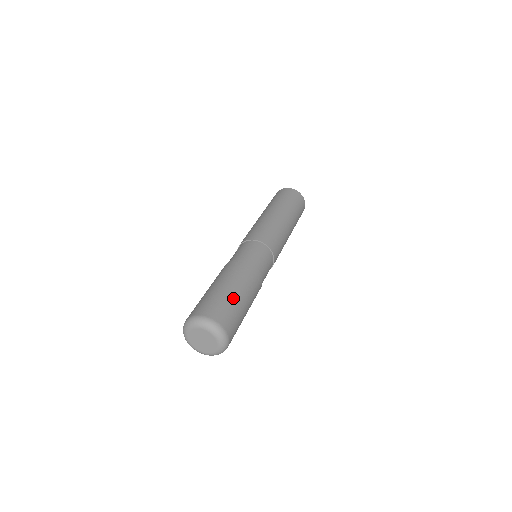
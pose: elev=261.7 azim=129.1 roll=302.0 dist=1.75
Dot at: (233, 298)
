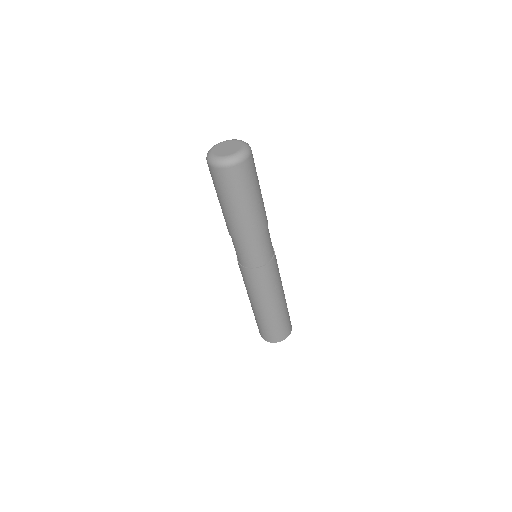
Dot at: (258, 180)
